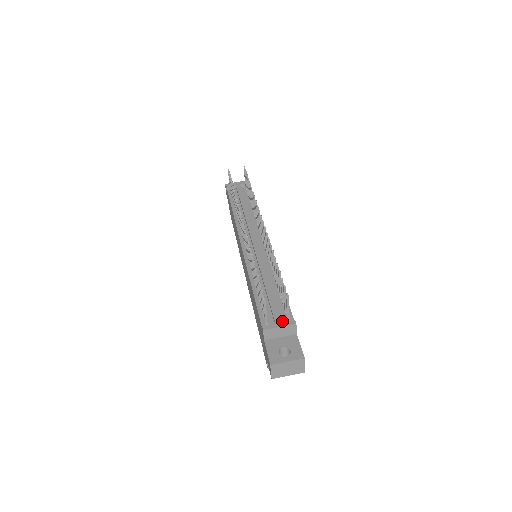
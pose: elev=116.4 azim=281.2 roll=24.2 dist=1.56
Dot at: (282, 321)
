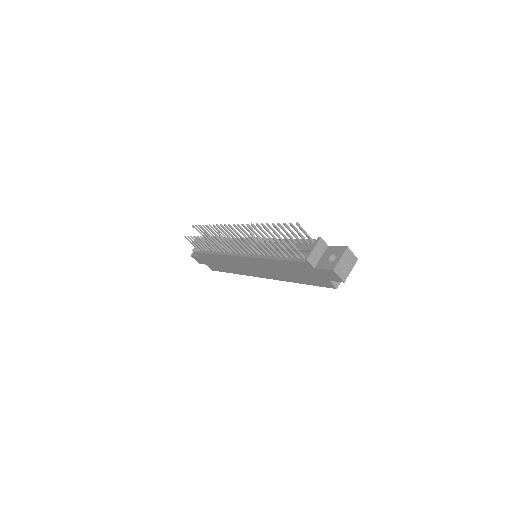
Dot at: occluded
